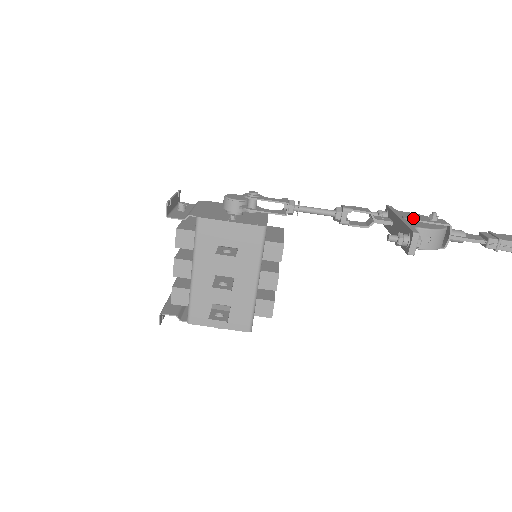
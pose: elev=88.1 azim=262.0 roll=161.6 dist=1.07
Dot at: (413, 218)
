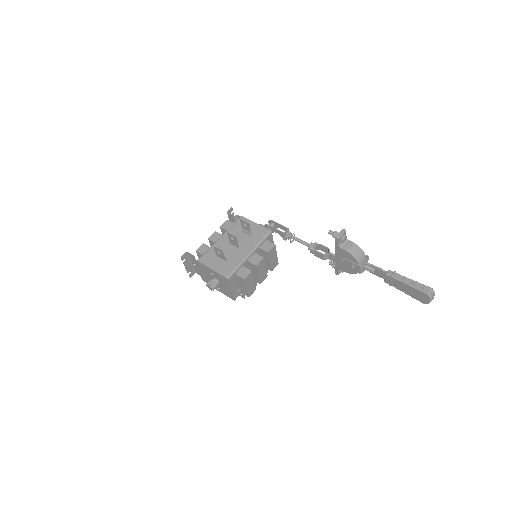
Dot at: occluded
